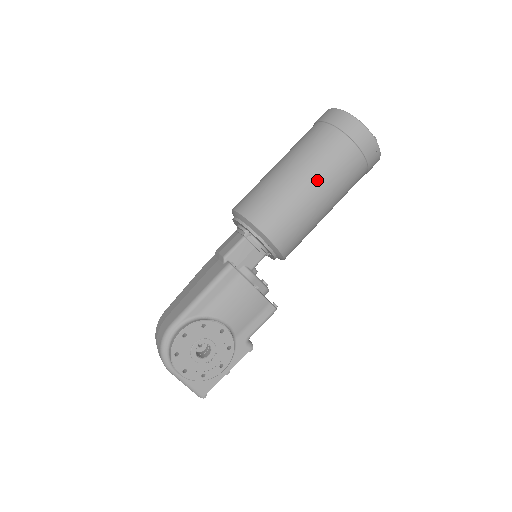
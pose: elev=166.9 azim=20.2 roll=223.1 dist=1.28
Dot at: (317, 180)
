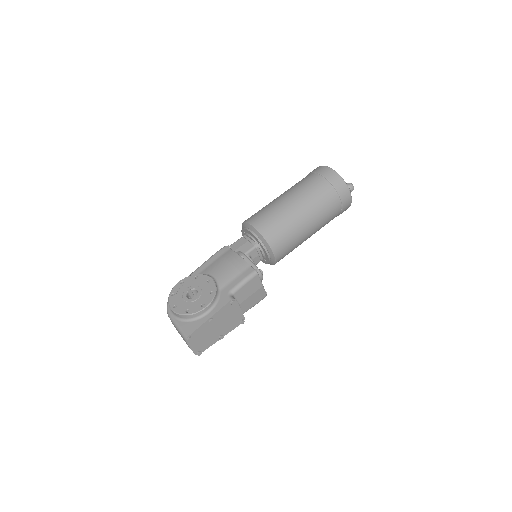
Dot at: (288, 193)
